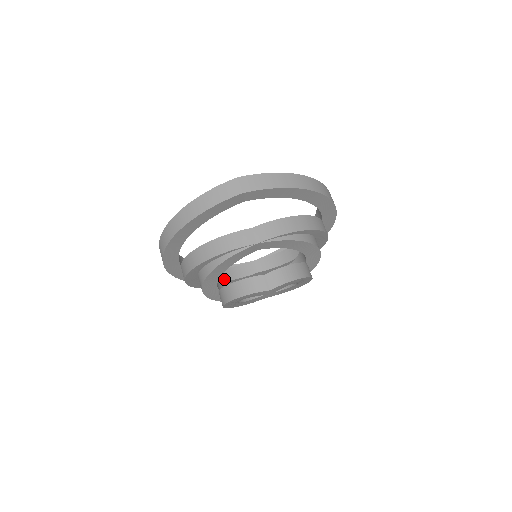
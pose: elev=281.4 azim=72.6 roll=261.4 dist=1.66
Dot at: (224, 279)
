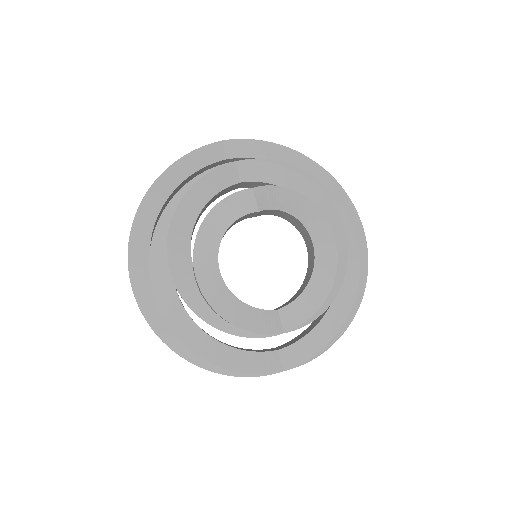
Dot at: (220, 342)
